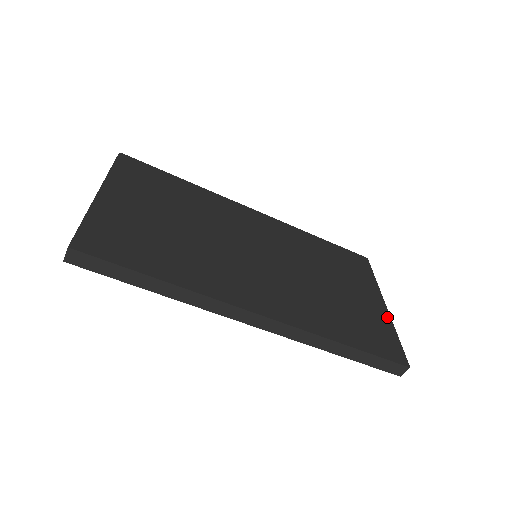
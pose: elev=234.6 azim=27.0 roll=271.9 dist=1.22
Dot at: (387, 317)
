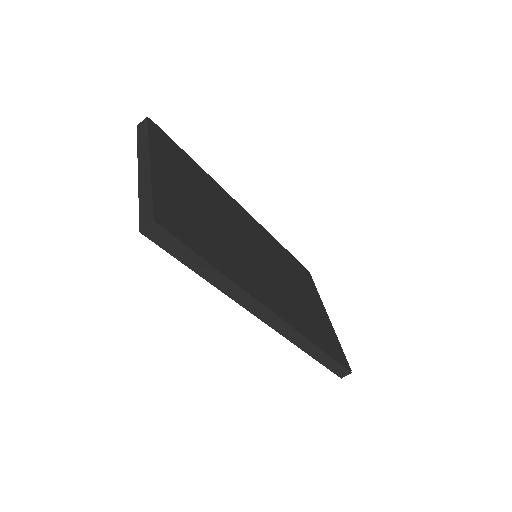
Dot at: (332, 328)
